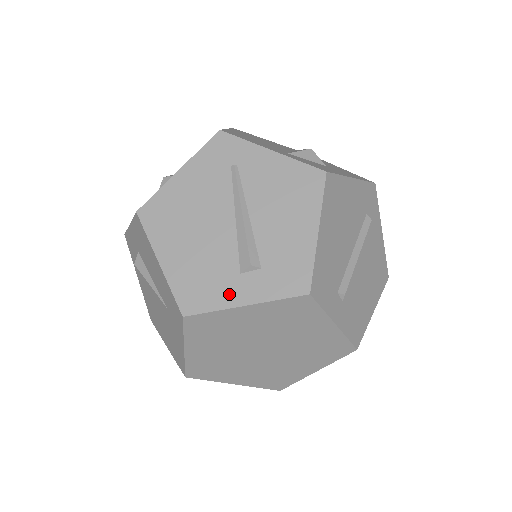
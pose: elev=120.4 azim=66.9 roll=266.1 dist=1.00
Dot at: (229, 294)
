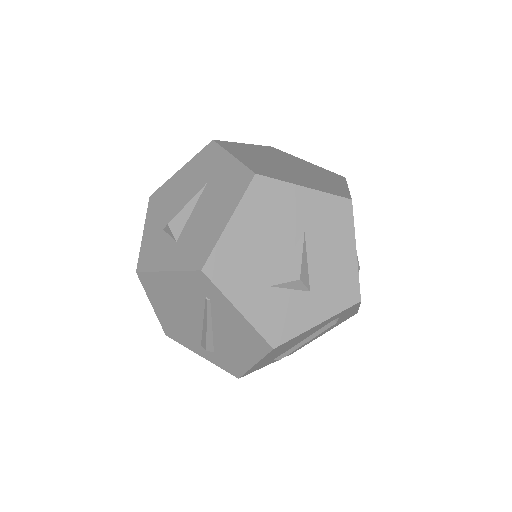
Dot at: (193, 347)
